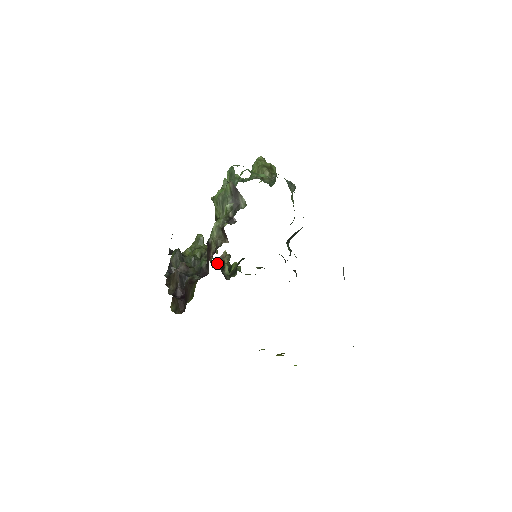
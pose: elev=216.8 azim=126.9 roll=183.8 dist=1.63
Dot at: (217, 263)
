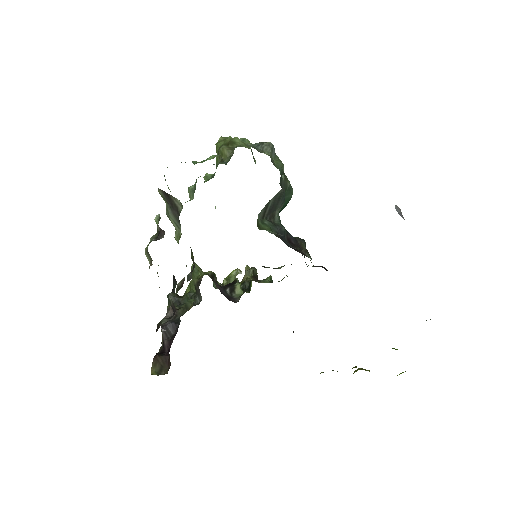
Dot at: (225, 287)
